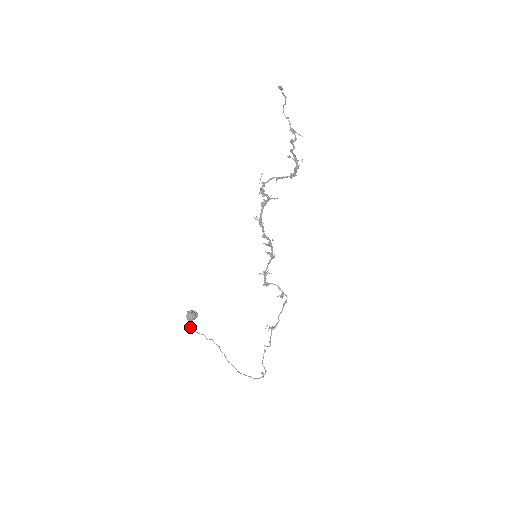
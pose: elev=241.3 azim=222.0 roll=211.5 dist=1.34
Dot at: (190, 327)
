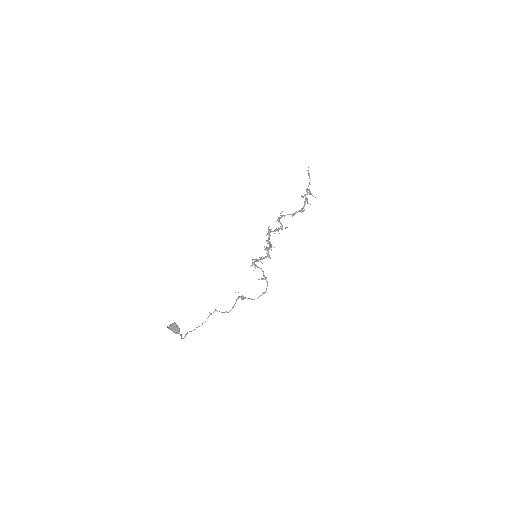
Dot at: (167, 326)
